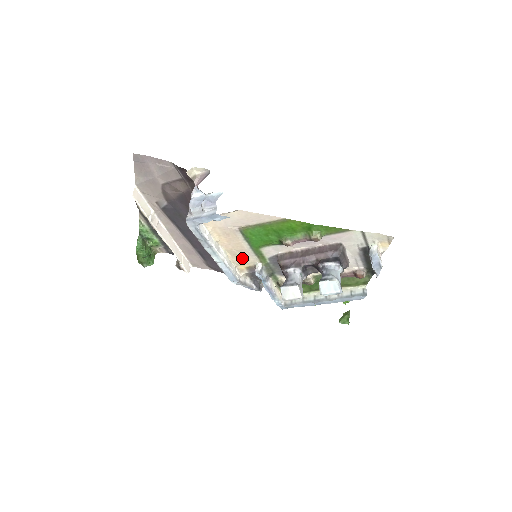
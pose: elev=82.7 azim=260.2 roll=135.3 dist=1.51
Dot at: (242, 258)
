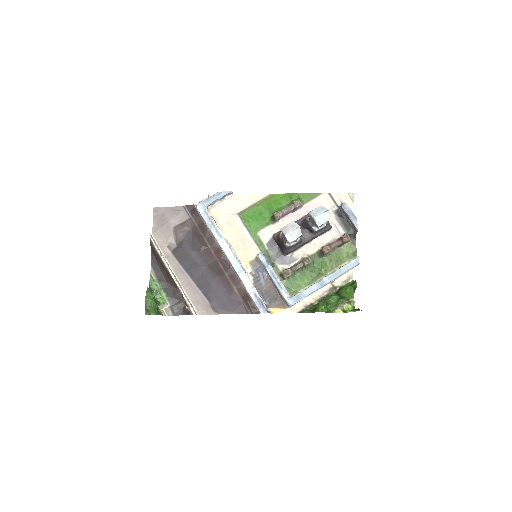
Dot at: (244, 250)
